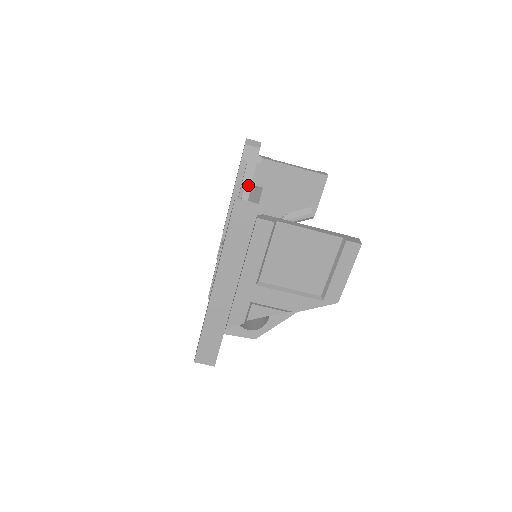
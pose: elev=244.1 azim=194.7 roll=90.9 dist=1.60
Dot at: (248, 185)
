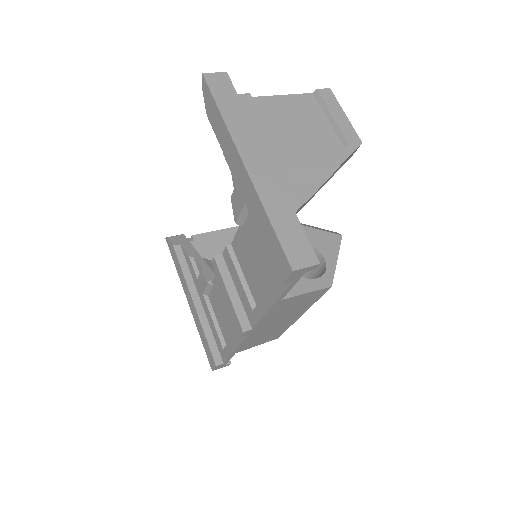
Dot at: (196, 255)
